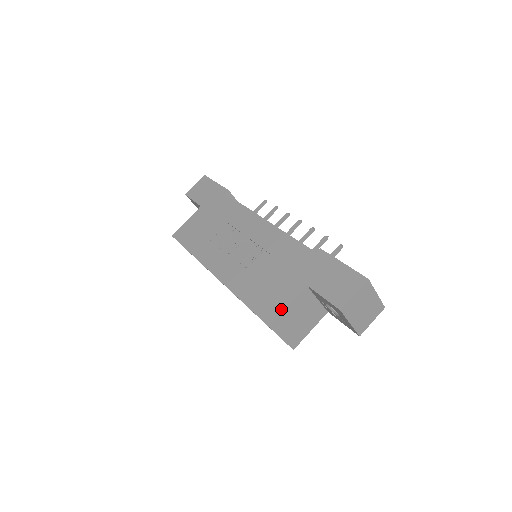
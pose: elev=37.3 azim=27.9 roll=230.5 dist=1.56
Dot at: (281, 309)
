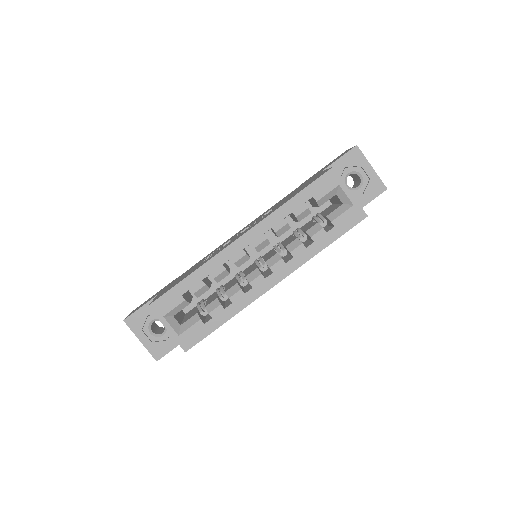
Dot at: occluded
